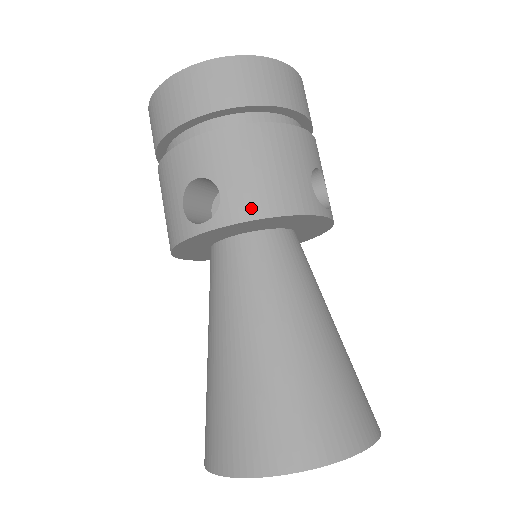
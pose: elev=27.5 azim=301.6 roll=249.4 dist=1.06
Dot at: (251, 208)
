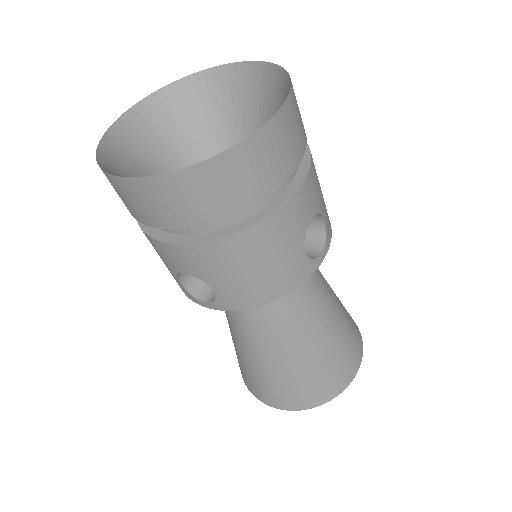
Dot at: (246, 301)
